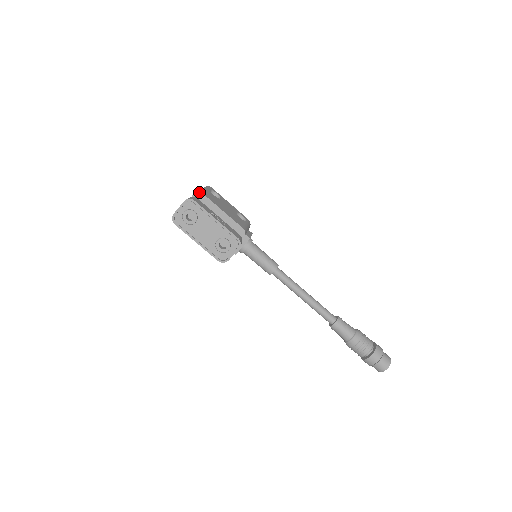
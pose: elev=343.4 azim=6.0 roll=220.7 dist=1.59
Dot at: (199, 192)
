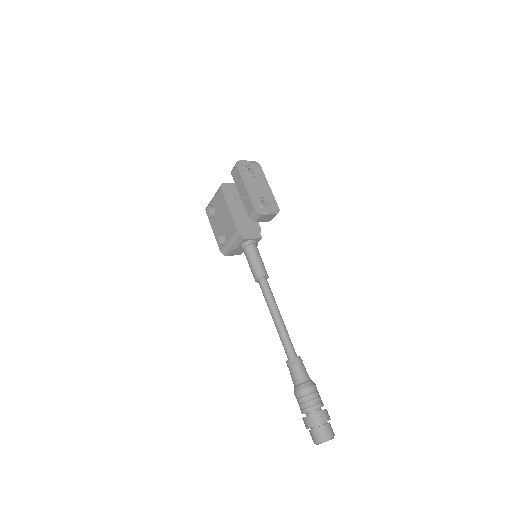
Dot at: occluded
